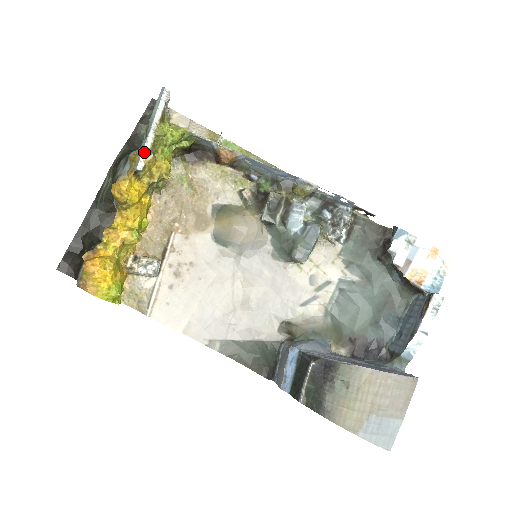
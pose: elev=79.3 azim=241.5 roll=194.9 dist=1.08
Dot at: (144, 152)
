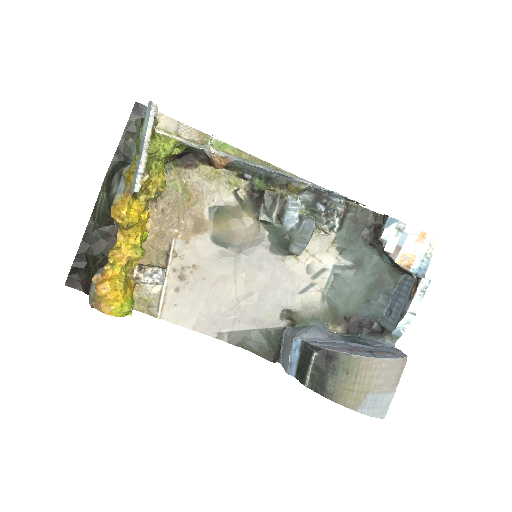
Dot at: (139, 173)
